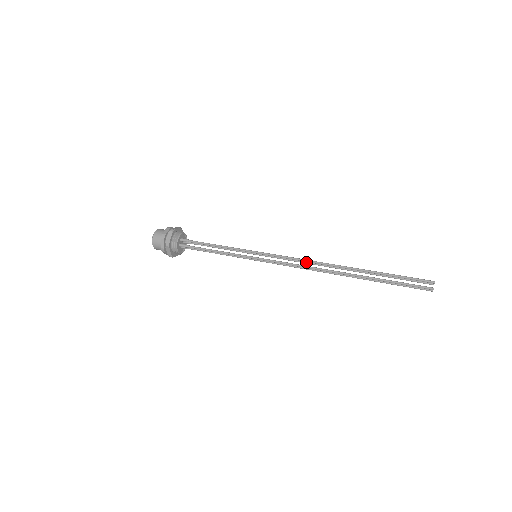
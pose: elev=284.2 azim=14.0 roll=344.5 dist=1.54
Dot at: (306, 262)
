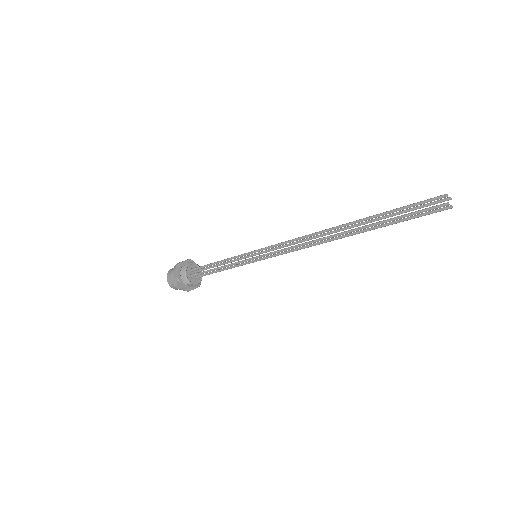
Dot at: (303, 240)
